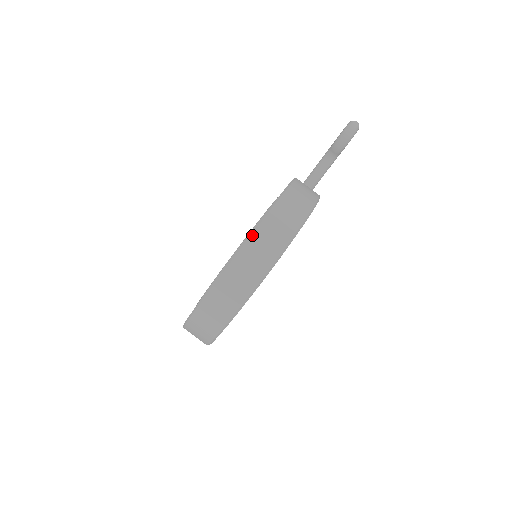
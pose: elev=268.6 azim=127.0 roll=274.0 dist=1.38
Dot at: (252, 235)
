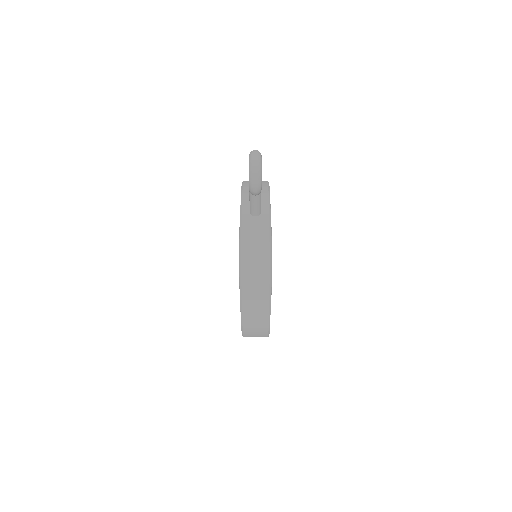
Dot at: (243, 318)
